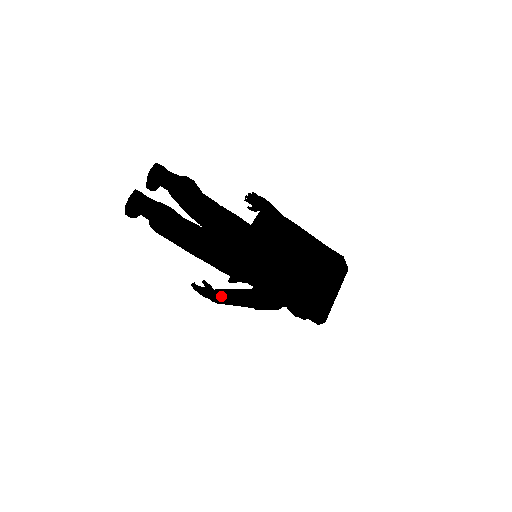
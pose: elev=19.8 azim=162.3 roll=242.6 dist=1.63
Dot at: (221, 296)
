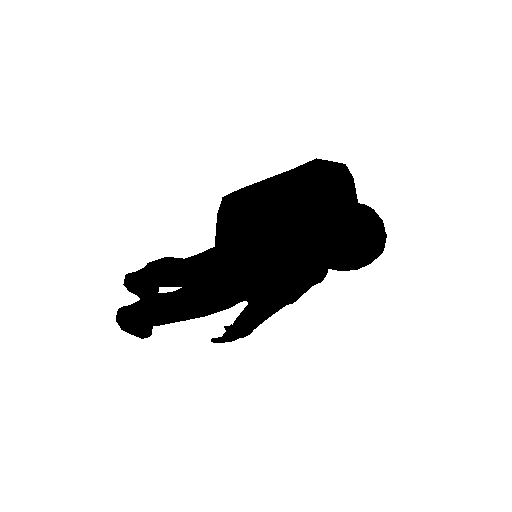
Dot at: (238, 323)
